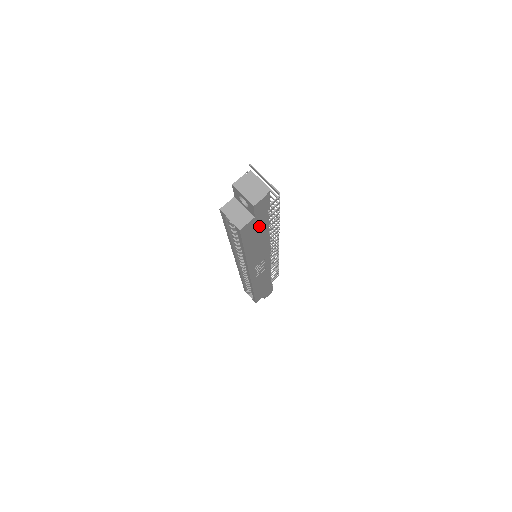
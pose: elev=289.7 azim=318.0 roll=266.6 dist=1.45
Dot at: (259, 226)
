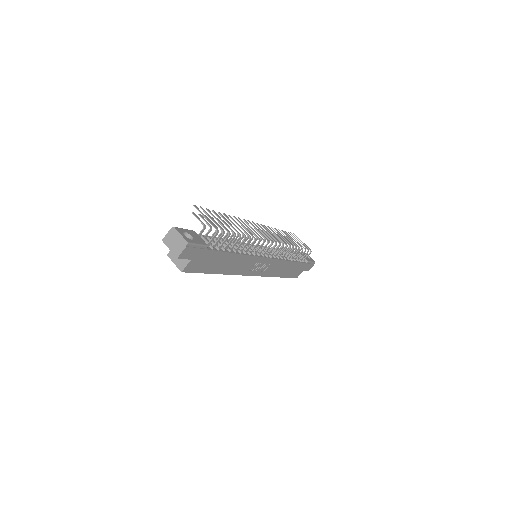
Dot at: (209, 258)
